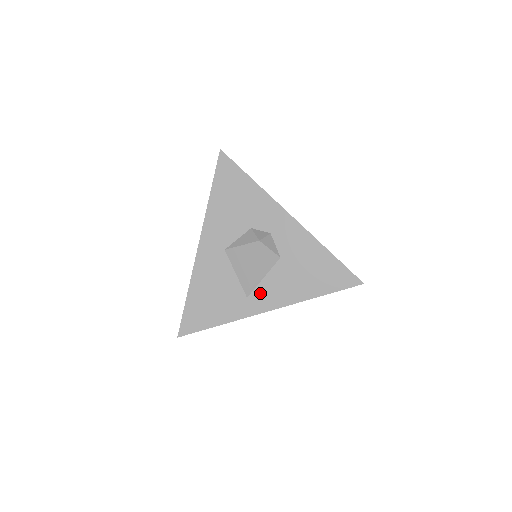
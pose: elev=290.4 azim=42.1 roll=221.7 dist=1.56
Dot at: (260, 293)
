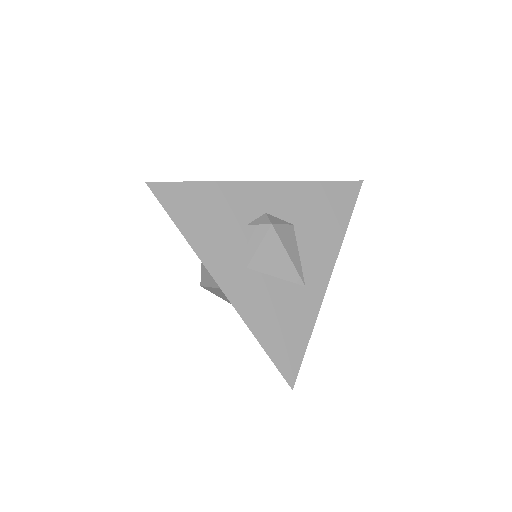
Dot at: (310, 271)
